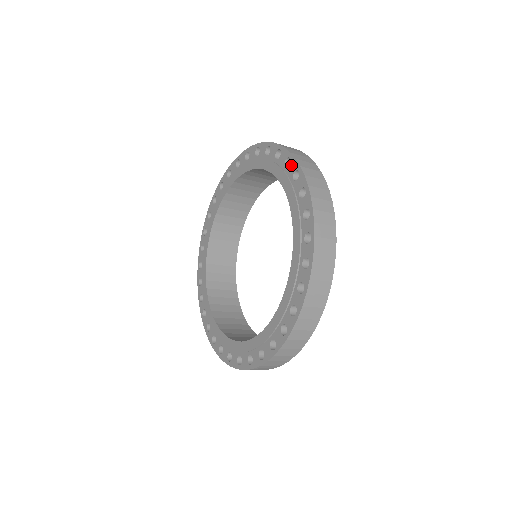
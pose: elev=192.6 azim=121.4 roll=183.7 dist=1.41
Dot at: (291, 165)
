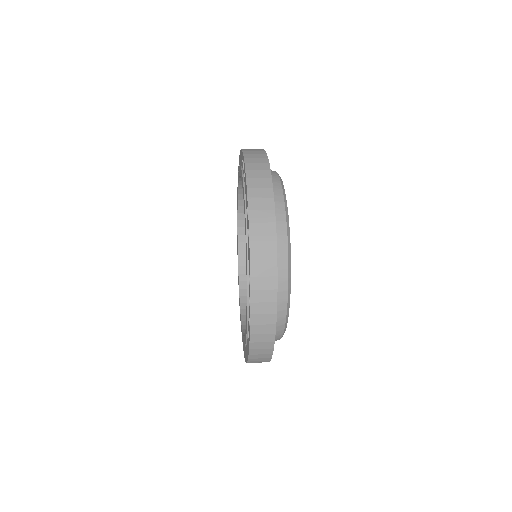
Dot at: (249, 328)
